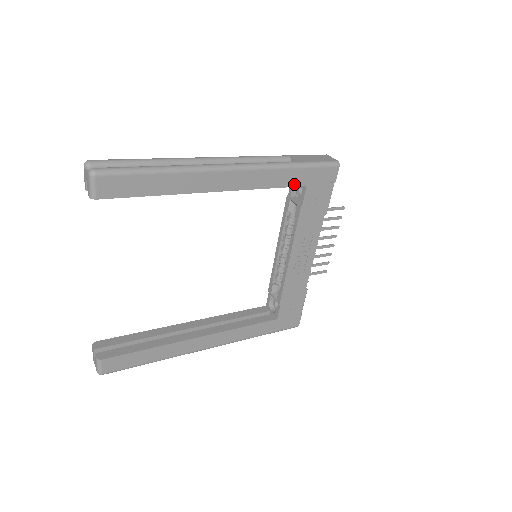
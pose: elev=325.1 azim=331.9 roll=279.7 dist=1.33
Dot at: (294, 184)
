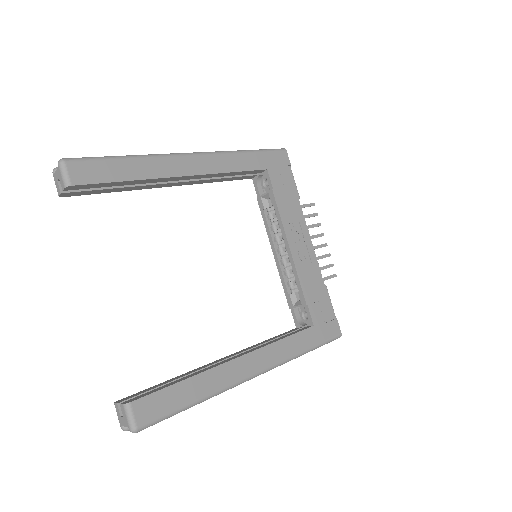
Dot at: (255, 168)
